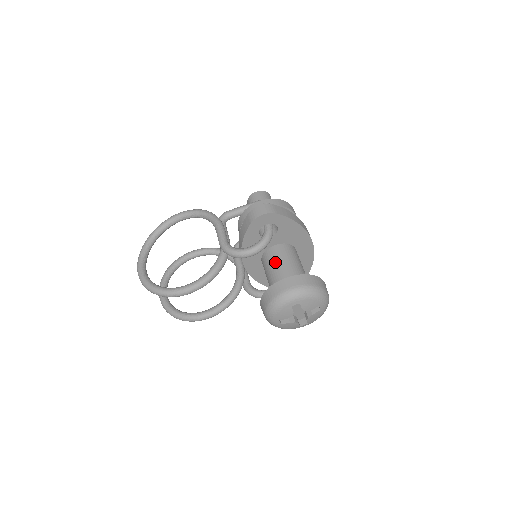
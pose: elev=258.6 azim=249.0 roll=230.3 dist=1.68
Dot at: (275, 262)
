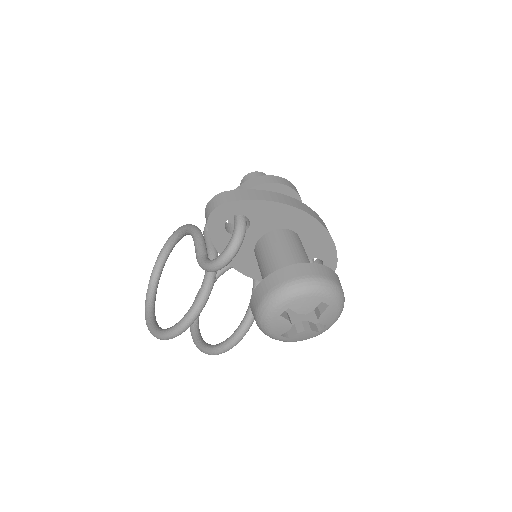
Dot at: (262, 260)
